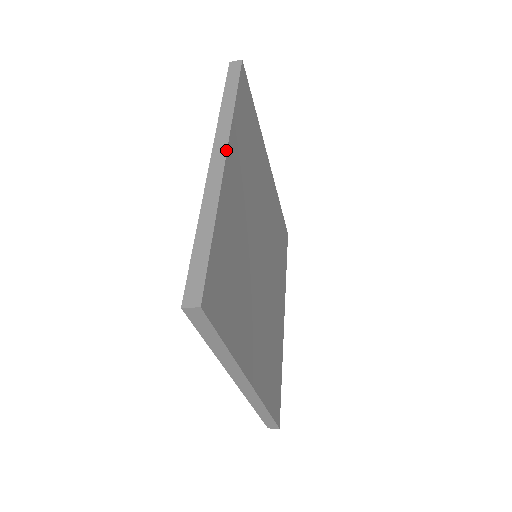
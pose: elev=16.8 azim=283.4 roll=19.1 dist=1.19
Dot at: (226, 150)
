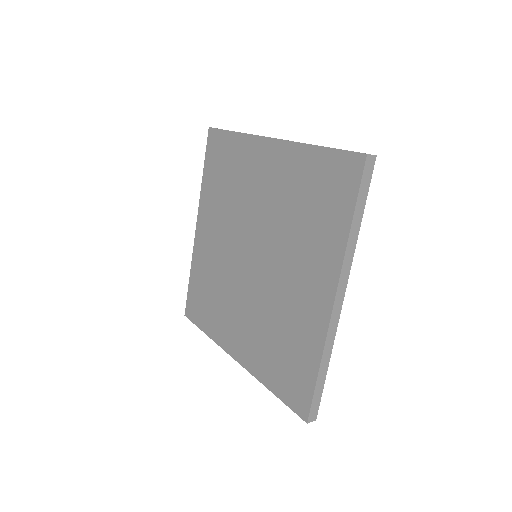
Dot at: occluded
